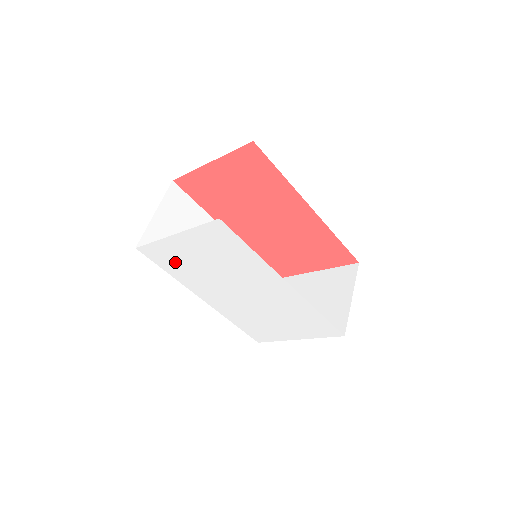
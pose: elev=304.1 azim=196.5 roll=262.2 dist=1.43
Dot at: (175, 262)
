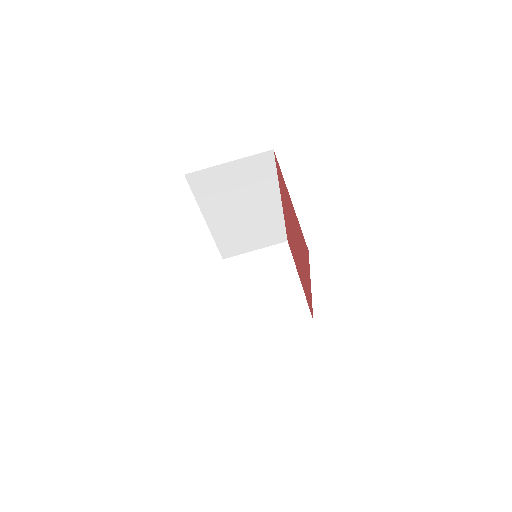
Dot at: occluded
